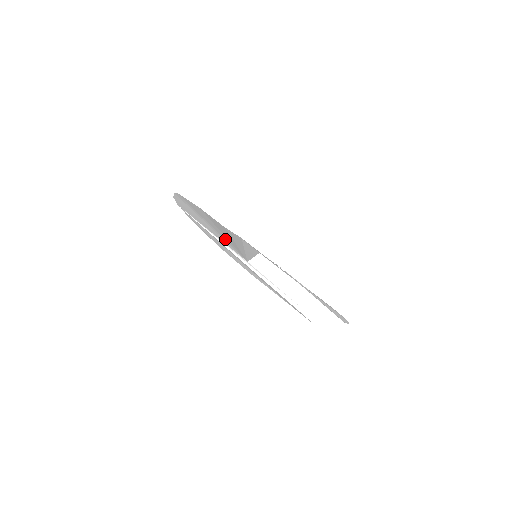
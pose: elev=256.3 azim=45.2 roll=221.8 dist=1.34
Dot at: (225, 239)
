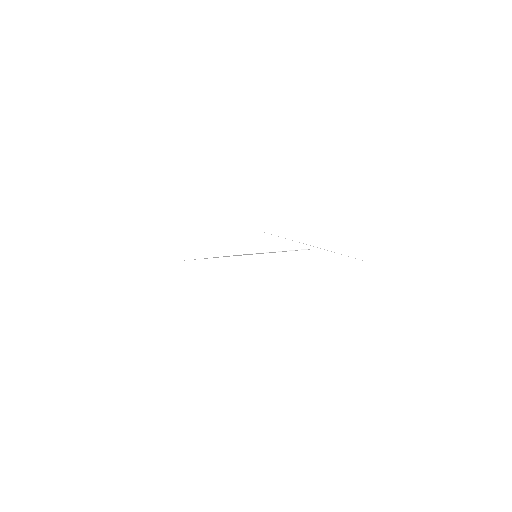
Dot at: occluded
